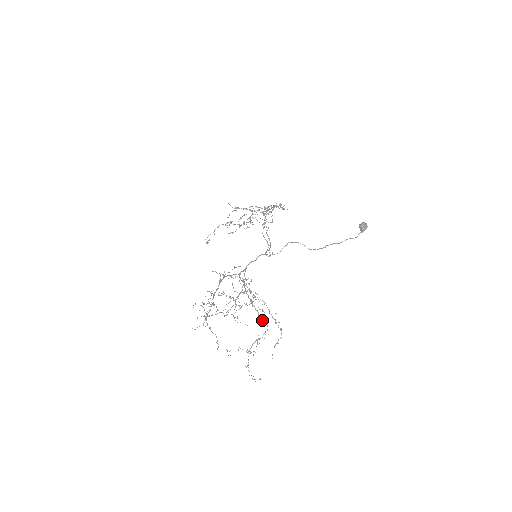
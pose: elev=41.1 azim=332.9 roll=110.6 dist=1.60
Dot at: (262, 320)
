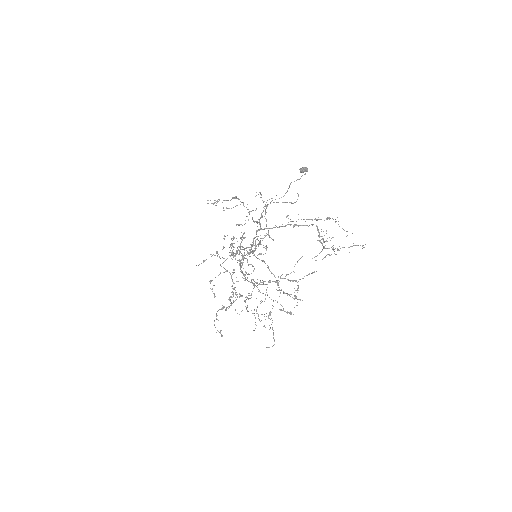
Dot at: occluded
